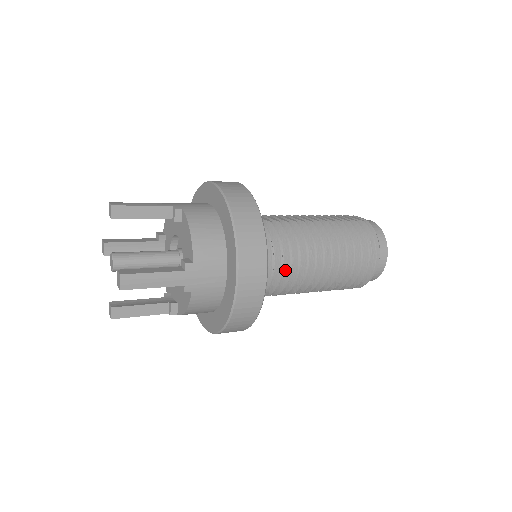
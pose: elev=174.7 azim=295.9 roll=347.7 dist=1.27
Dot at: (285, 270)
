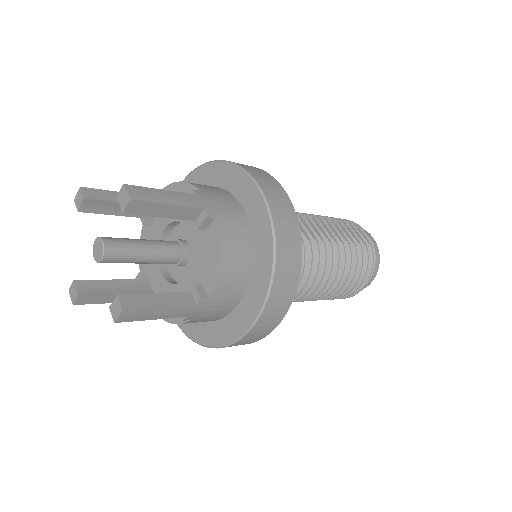
Dot at: occluded
